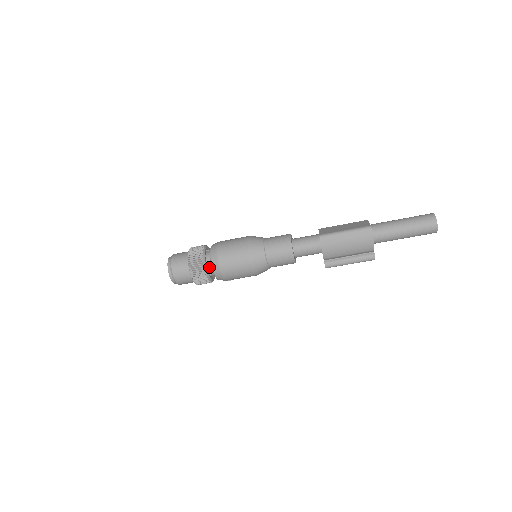
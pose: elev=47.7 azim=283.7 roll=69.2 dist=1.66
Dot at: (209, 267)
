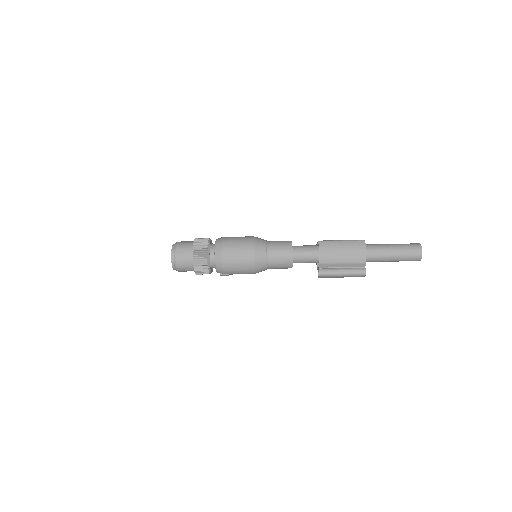
Dot at: (211, 252)
